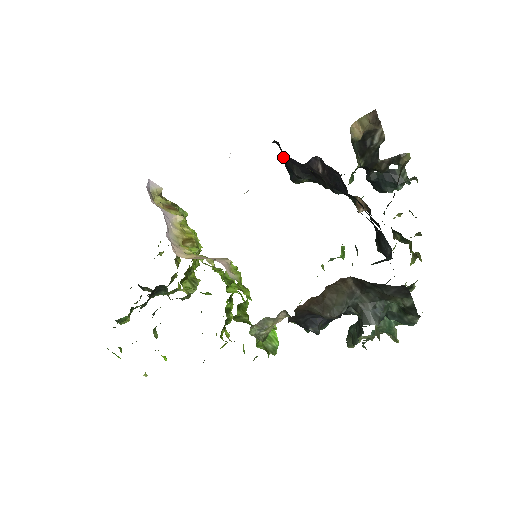
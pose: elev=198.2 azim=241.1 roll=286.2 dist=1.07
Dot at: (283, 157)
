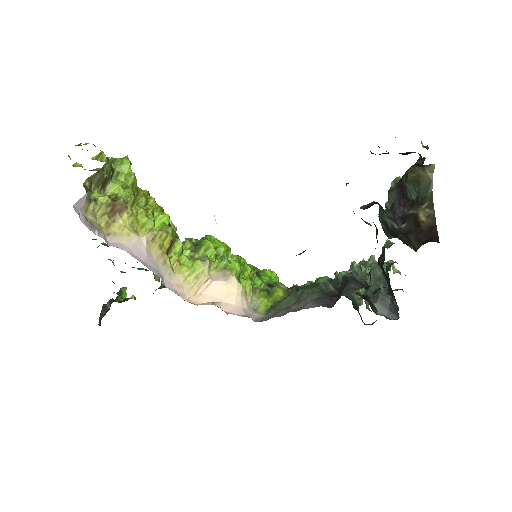
Dot at: occluded
